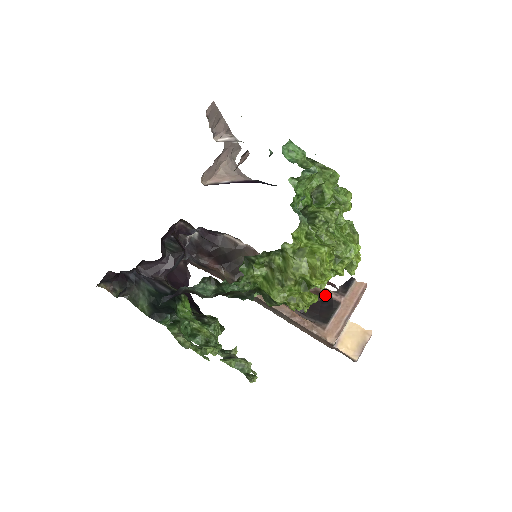
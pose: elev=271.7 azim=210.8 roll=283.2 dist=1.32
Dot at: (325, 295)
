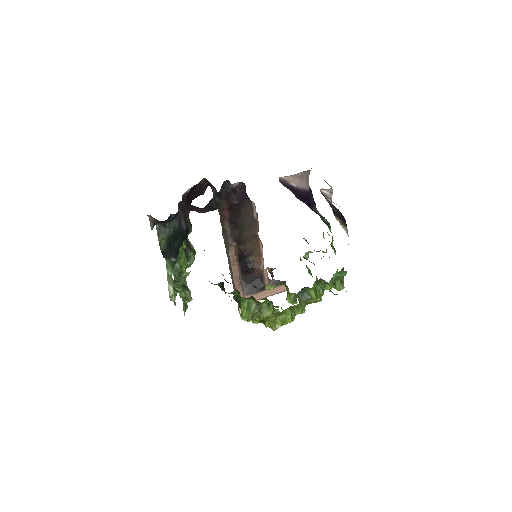
Dot at: (263, 279)
